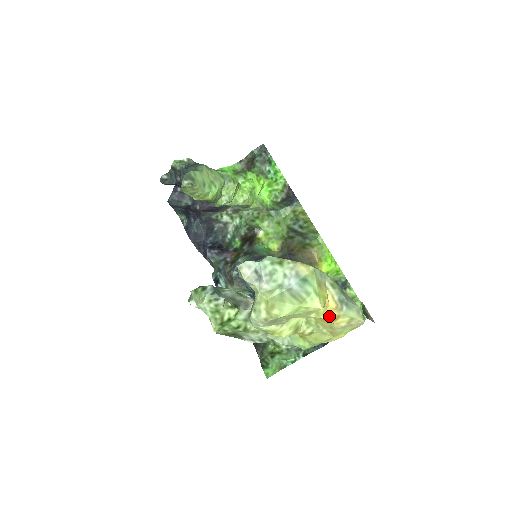
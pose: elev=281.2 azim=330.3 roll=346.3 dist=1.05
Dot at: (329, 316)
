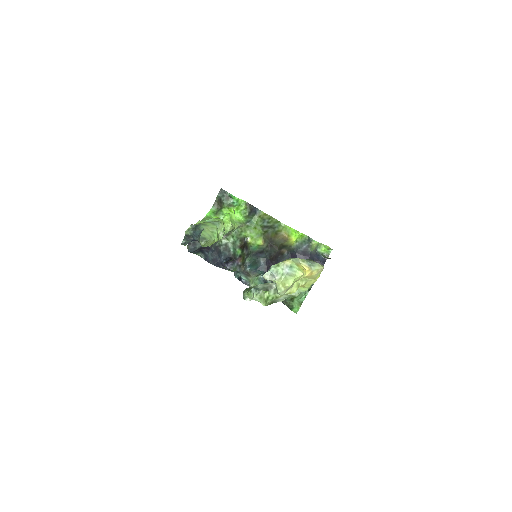
Dot at: (308, 274)
